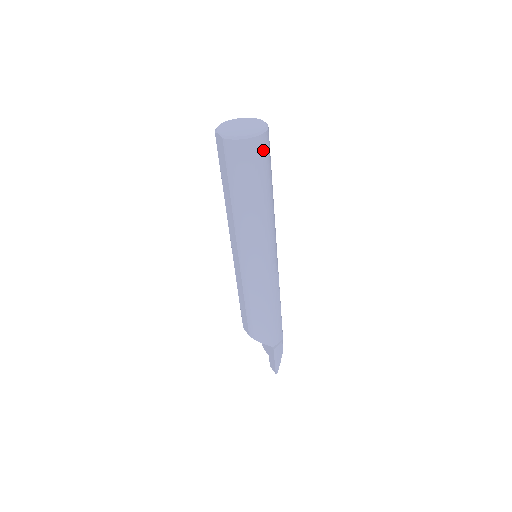
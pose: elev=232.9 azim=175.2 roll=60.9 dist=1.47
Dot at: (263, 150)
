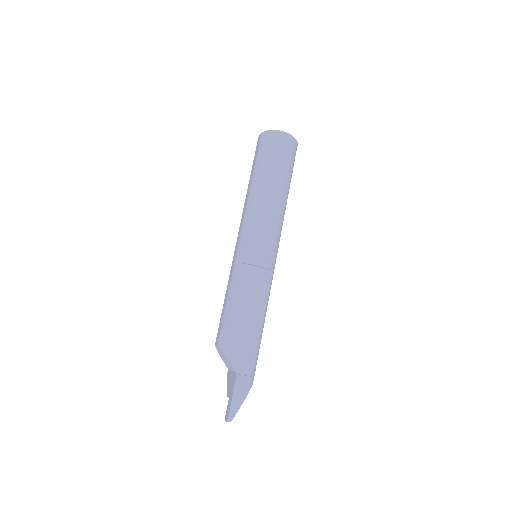
Dot at: (288, 147)
